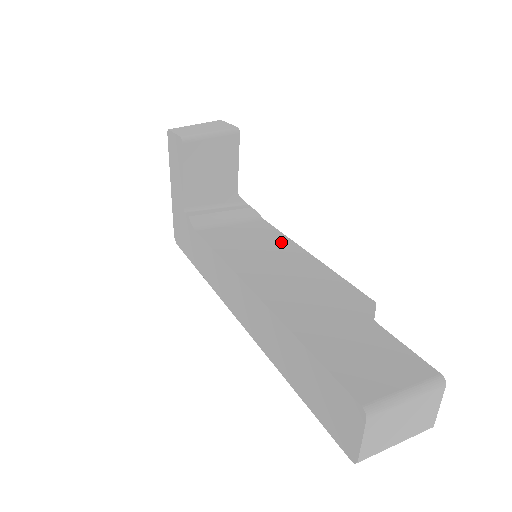
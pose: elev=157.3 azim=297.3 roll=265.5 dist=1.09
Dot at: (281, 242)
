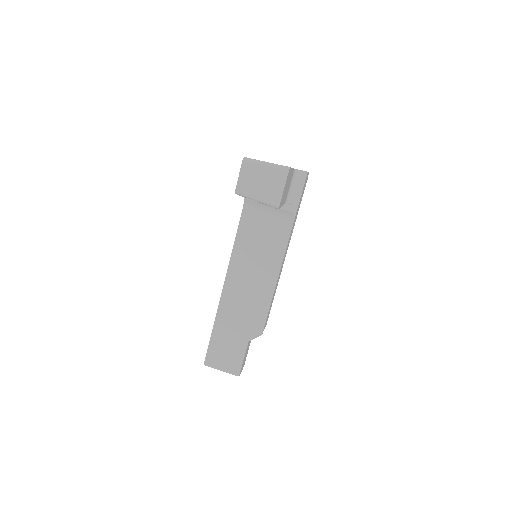
Dot at: (275, 260)
